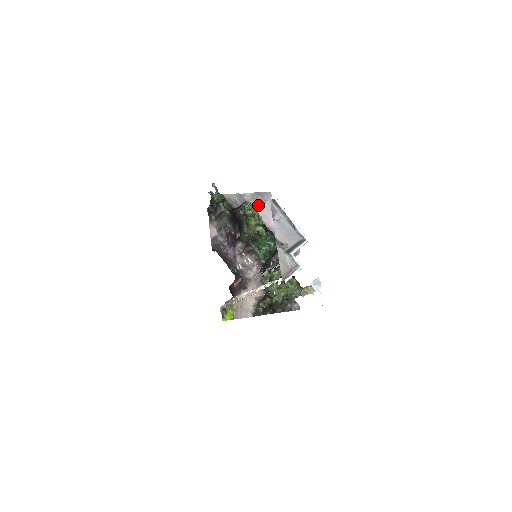
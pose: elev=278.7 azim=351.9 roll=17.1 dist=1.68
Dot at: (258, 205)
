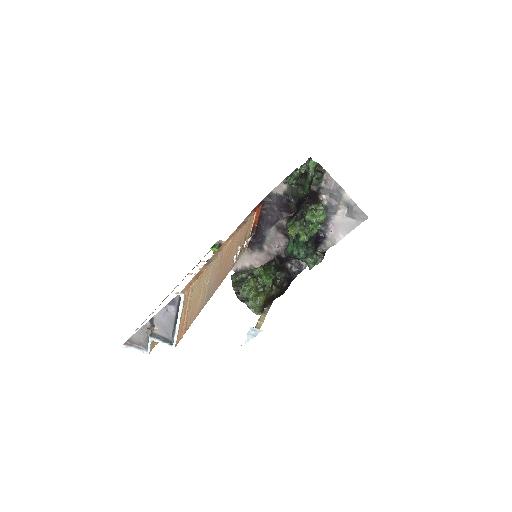
Dot at: (343, 213)
